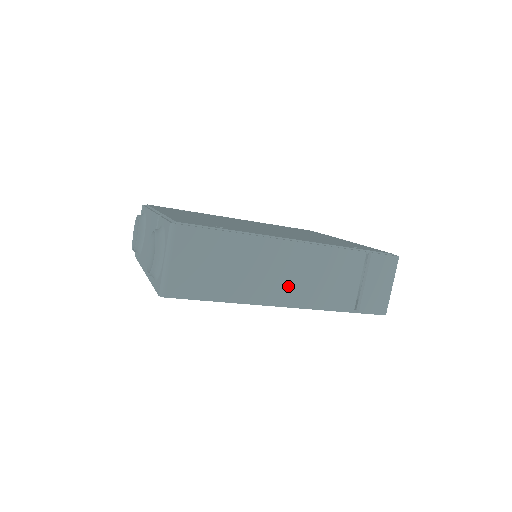
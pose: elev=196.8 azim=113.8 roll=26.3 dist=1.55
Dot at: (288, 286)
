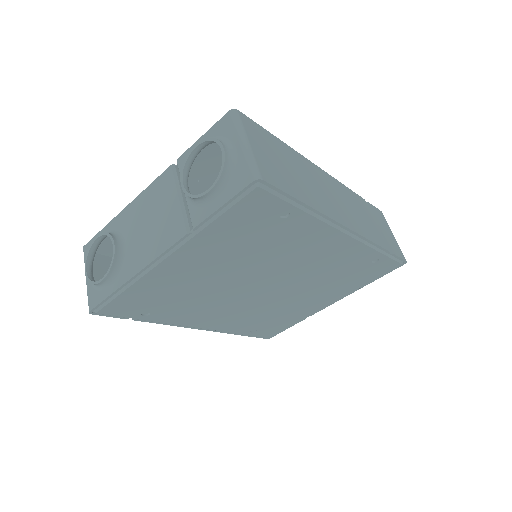
Dot at: (341, 209)
